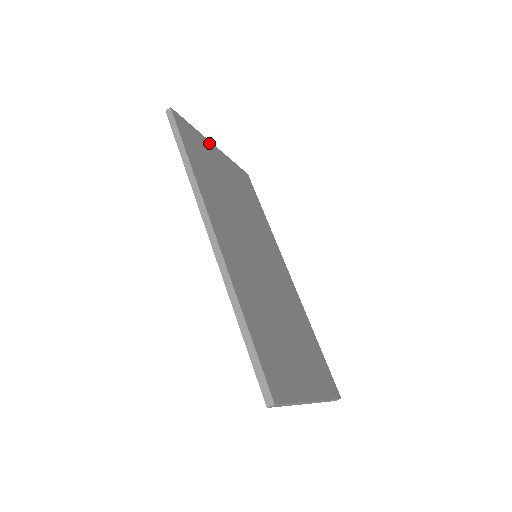
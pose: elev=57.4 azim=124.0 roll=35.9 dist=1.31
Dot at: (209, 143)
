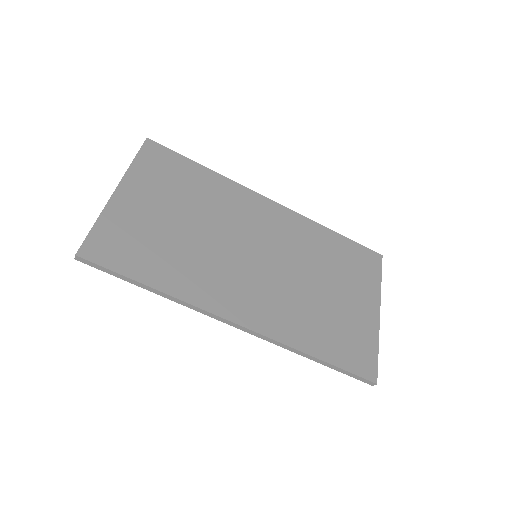
Dot at: (115, 202)
